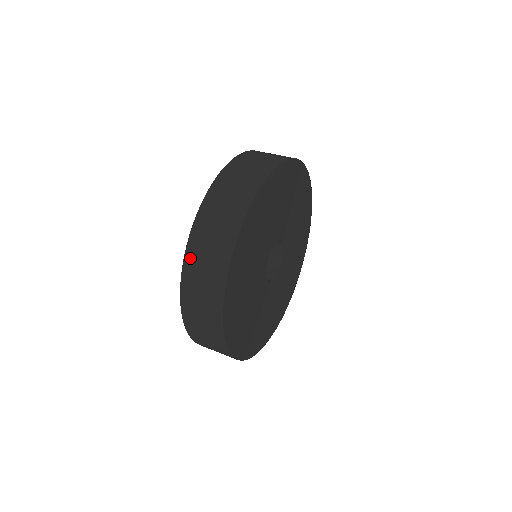
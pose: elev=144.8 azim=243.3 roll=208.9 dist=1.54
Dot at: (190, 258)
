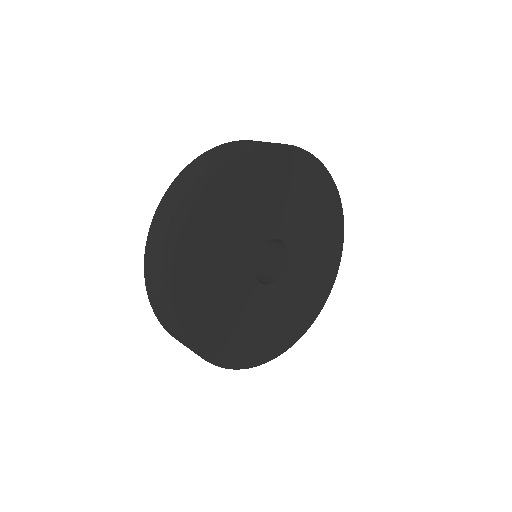
Dot at: (208, 153)
